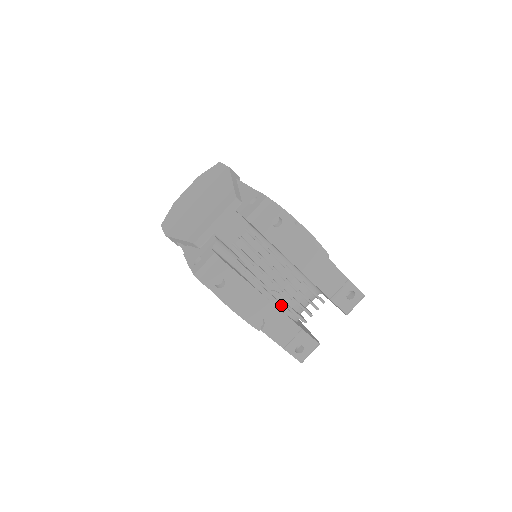
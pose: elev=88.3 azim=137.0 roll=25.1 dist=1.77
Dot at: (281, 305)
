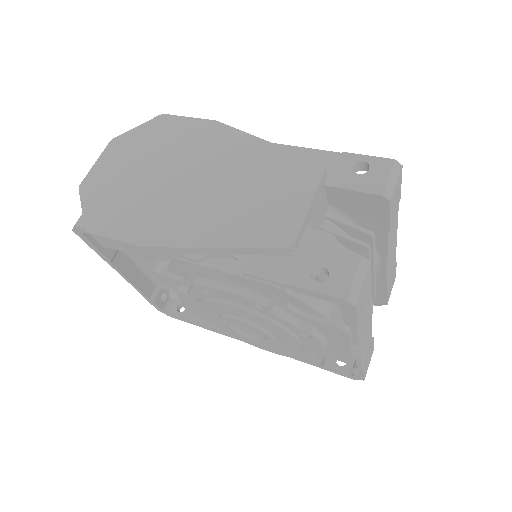
Dot at: (372, 313)
